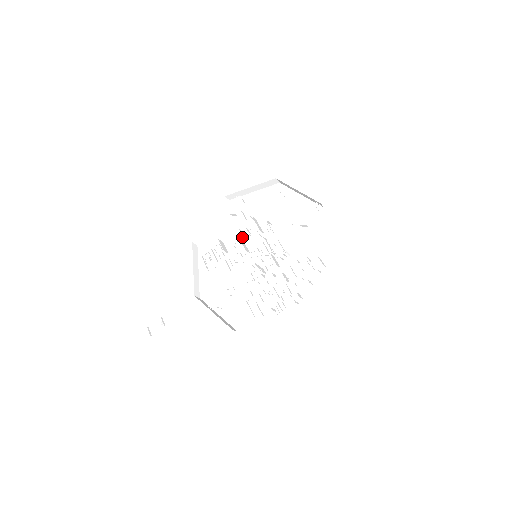
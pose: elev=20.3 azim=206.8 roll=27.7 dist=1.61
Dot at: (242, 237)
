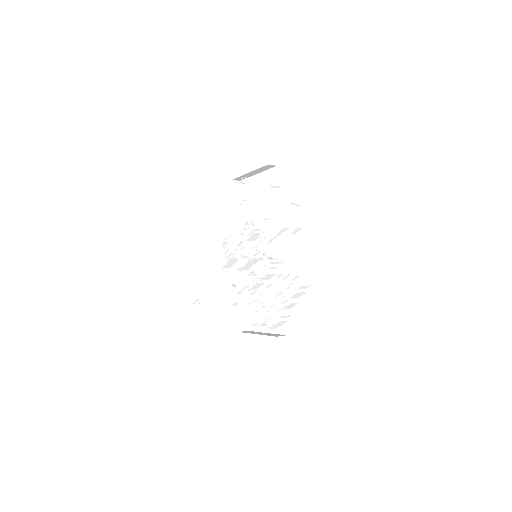
Dot at: occluded
